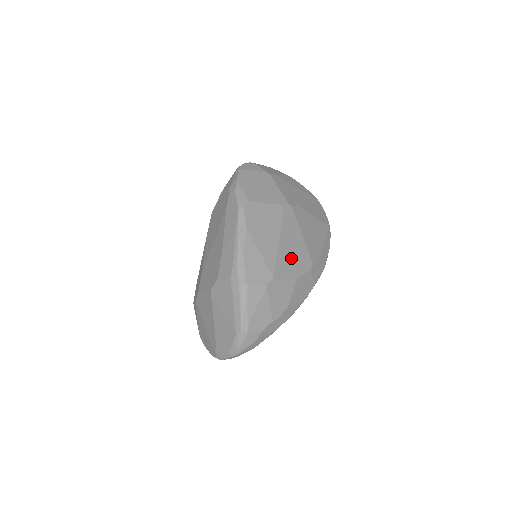
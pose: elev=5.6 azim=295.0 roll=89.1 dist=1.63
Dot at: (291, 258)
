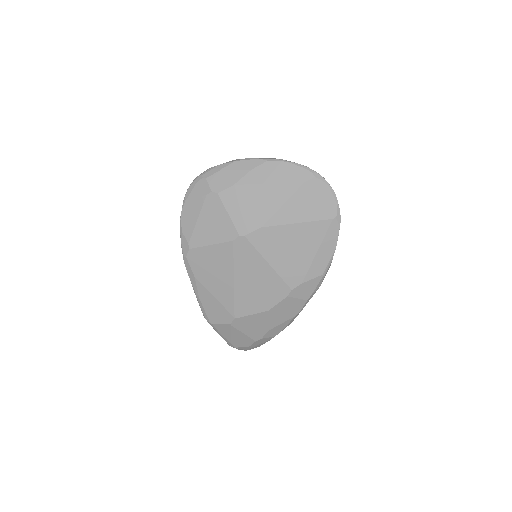
Dot at: (255, 293)
